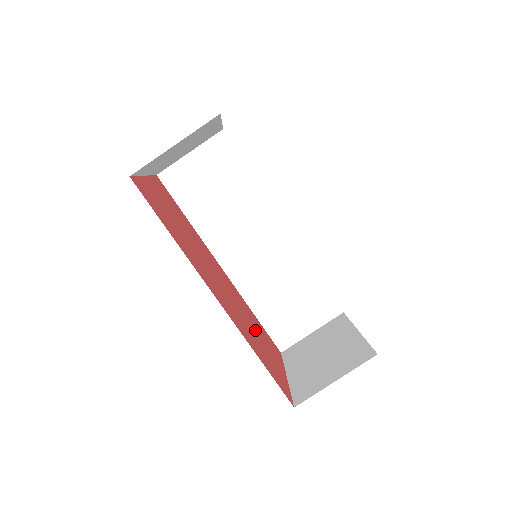
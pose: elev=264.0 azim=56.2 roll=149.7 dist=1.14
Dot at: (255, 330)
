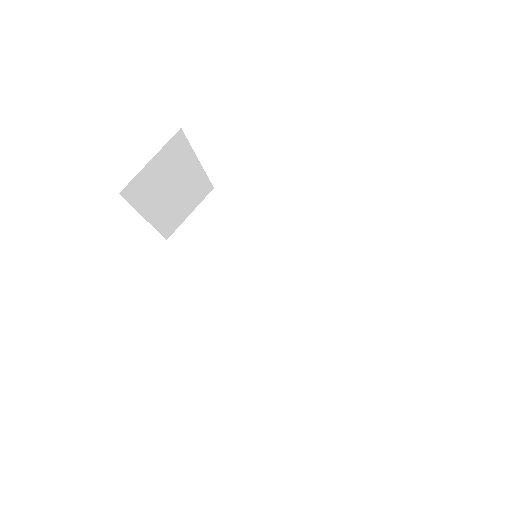
Dot at: occluded
